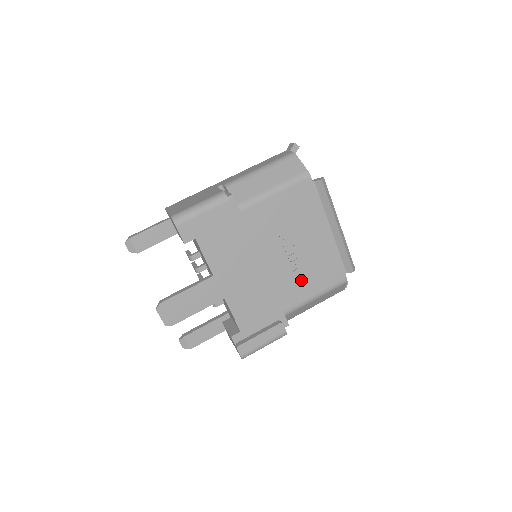
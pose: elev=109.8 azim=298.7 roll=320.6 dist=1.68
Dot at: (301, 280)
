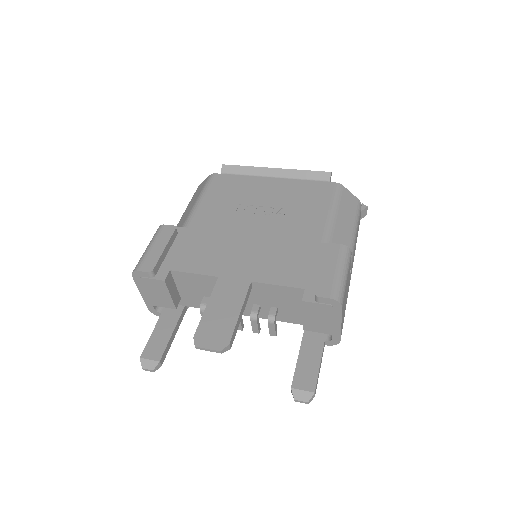
Dot at: (300, 215)
